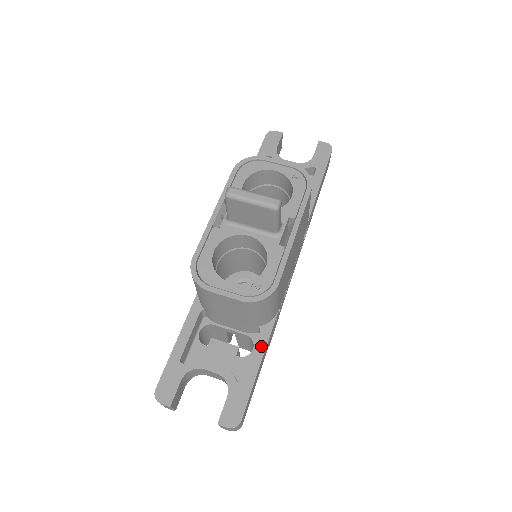
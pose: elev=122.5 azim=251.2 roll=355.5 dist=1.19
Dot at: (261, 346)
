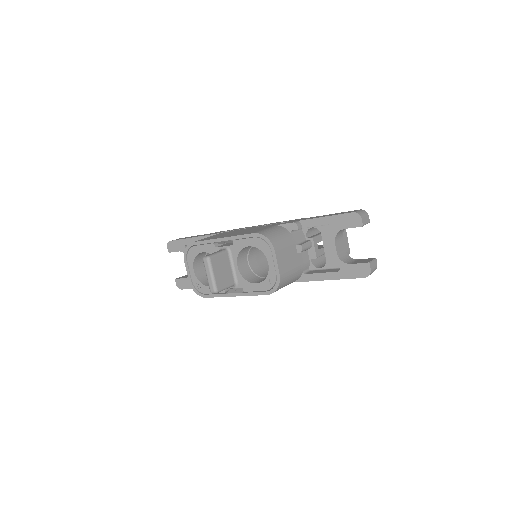
Dot at: occluded
